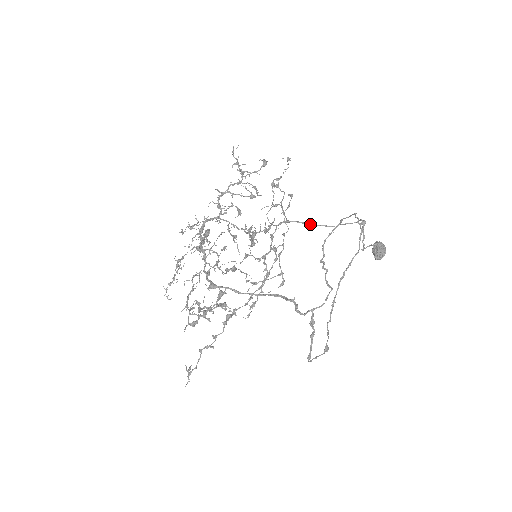
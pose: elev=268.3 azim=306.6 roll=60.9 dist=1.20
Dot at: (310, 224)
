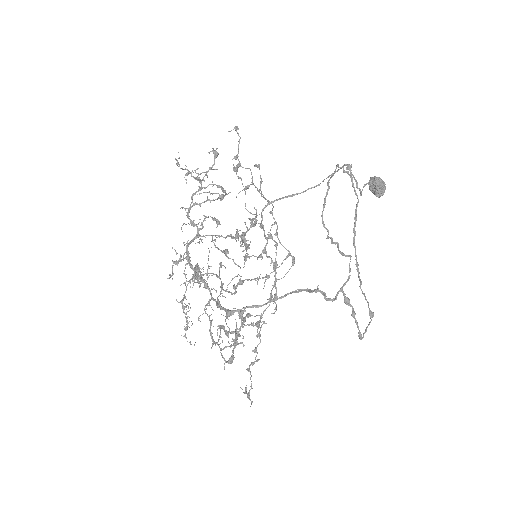
Dot at: (294, 195)
